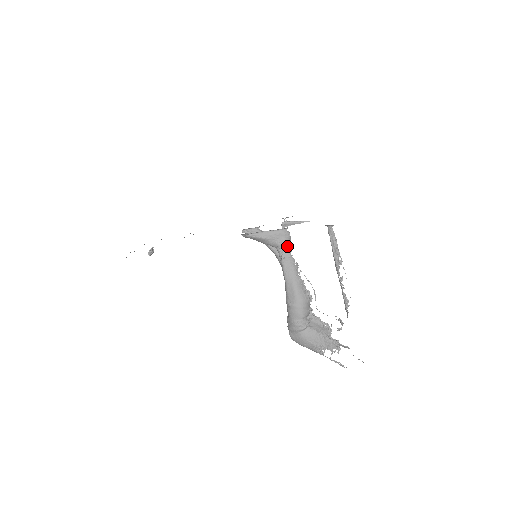
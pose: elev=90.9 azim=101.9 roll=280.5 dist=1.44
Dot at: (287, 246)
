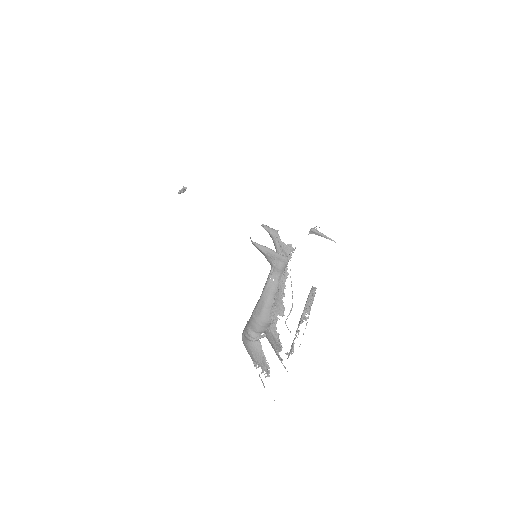
Dot at: (279, 271)
